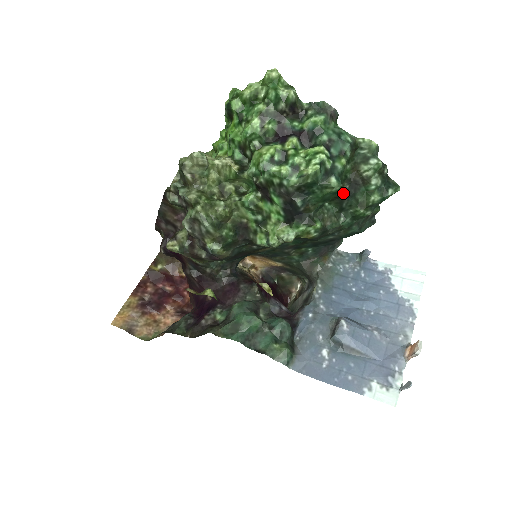
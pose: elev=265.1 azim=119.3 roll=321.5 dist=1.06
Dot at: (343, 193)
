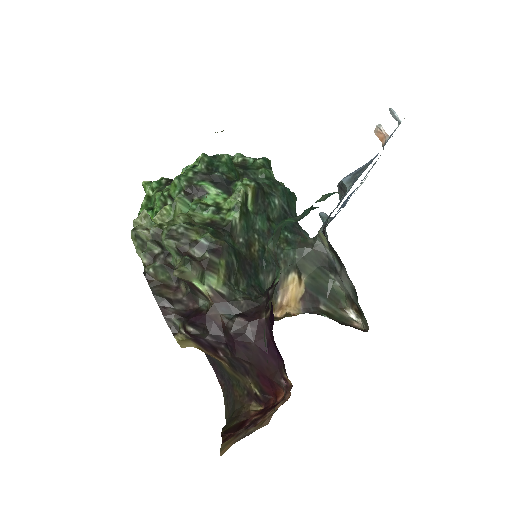
Dot at: (241, 170)
